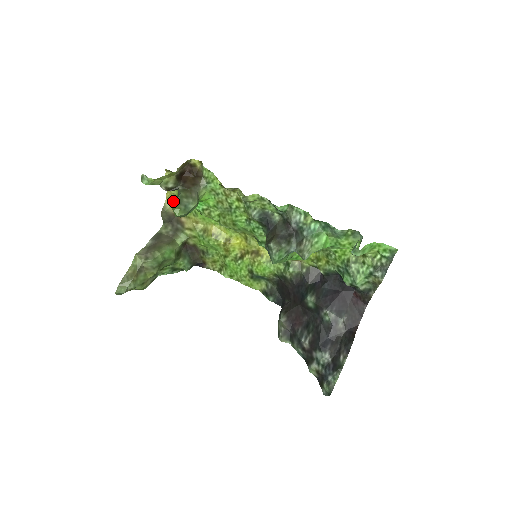
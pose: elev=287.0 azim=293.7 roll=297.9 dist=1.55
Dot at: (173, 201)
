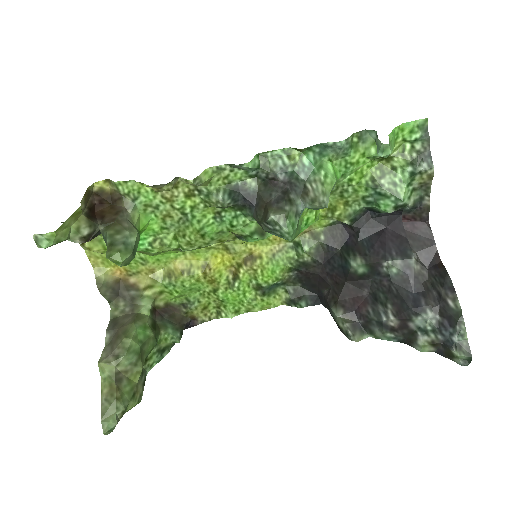
Dot at: (104, 265)
